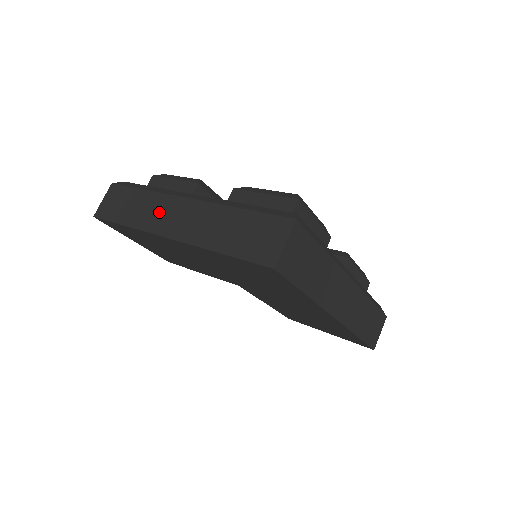
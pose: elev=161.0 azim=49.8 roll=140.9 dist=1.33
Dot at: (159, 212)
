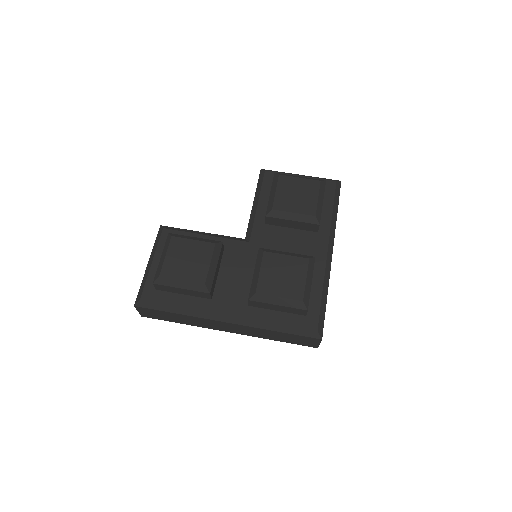
Dot at: (208, 324)
